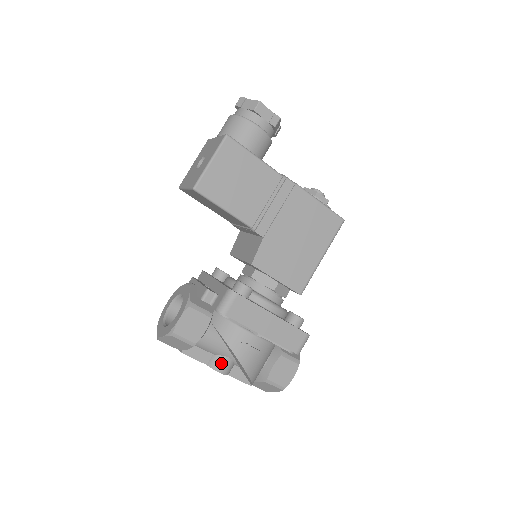
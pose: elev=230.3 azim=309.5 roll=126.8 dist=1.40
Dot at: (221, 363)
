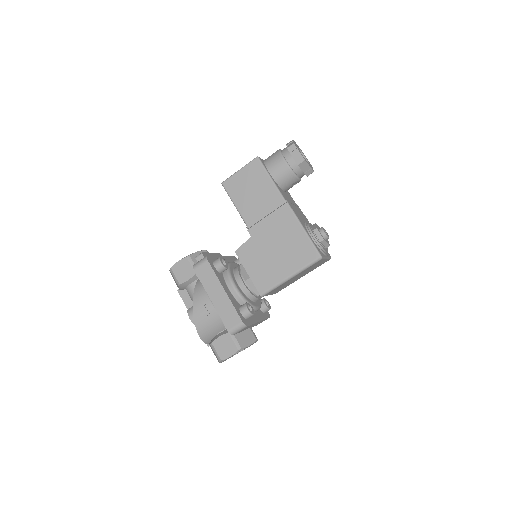
Dot at: occluded
